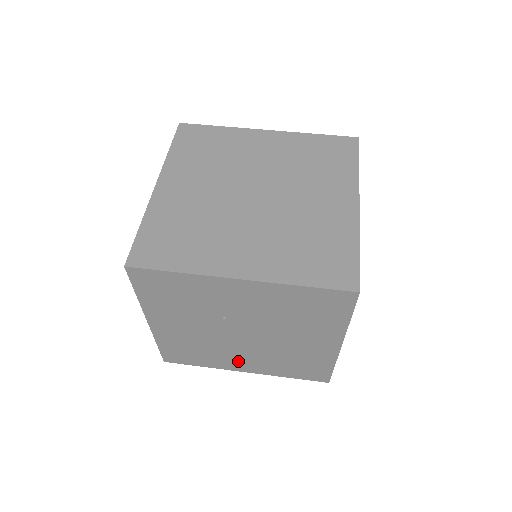
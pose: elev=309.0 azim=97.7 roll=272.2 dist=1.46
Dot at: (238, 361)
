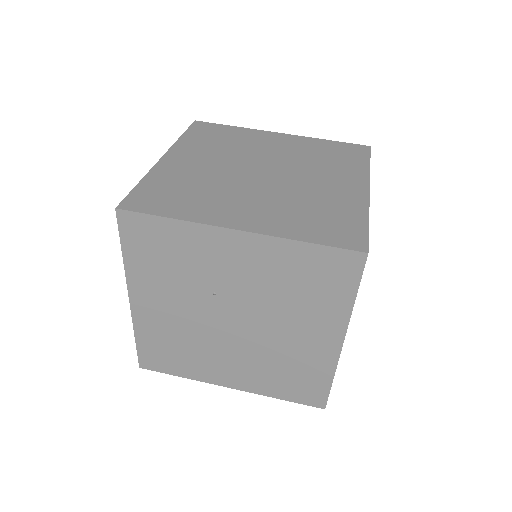
Dot at: (223, 368)
